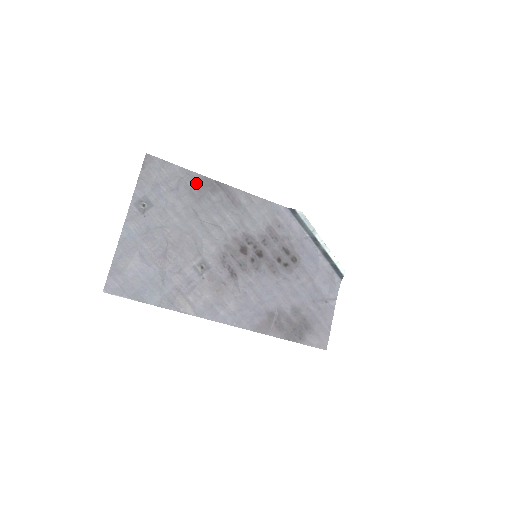
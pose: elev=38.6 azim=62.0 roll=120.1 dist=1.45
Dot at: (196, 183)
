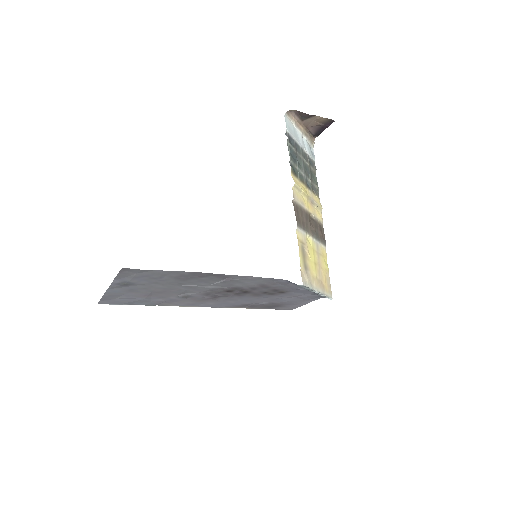
Dot at: (183, 275)
